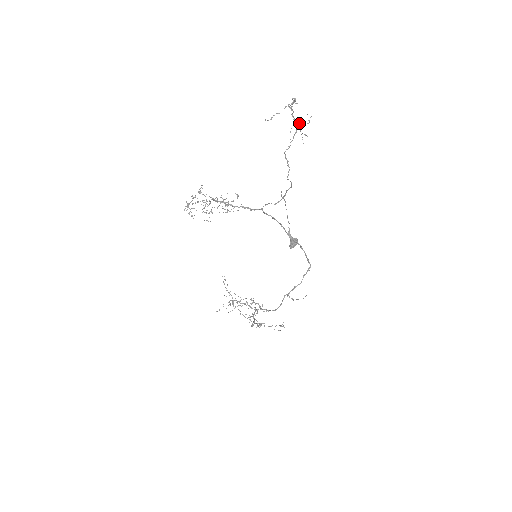
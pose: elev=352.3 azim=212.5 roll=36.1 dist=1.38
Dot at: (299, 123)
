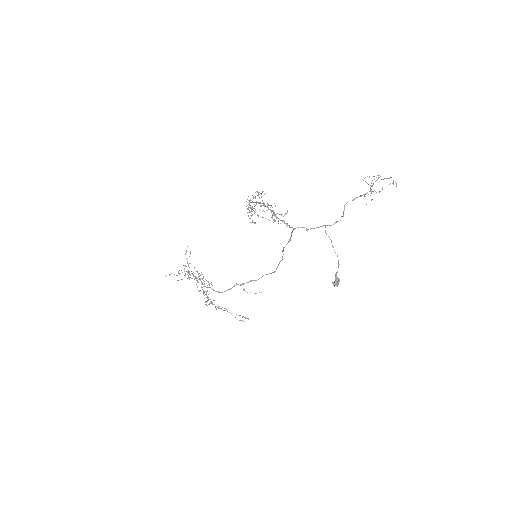
Dot at: (374, 190)
